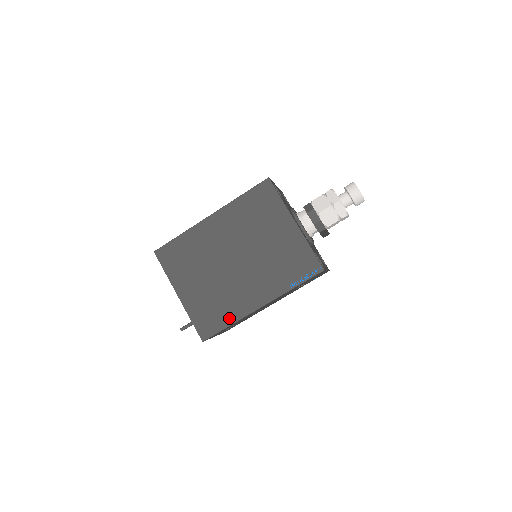
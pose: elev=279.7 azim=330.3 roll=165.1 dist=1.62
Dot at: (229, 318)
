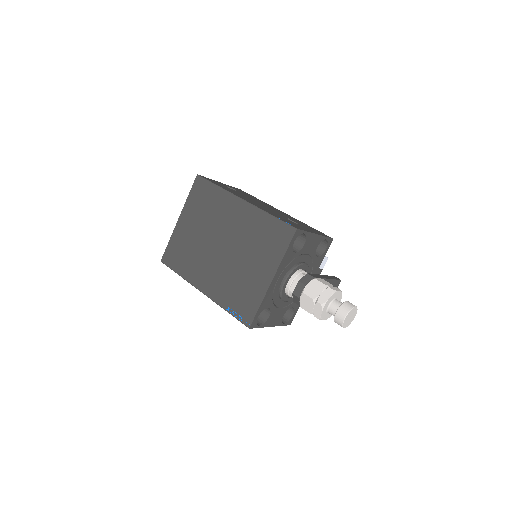
Dot at: (183, 271)
